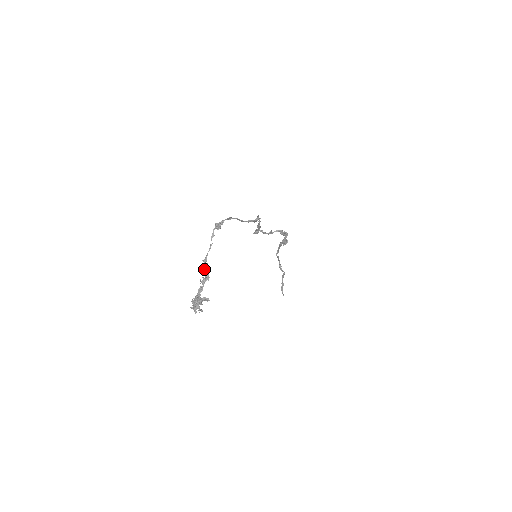
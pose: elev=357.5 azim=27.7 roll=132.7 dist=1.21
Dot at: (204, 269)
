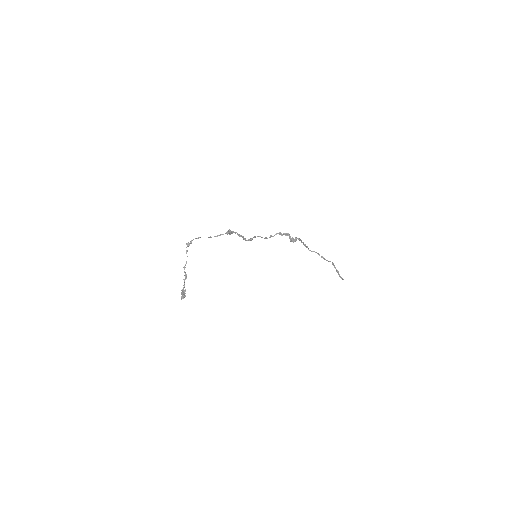
Dot at: (184, 272)
